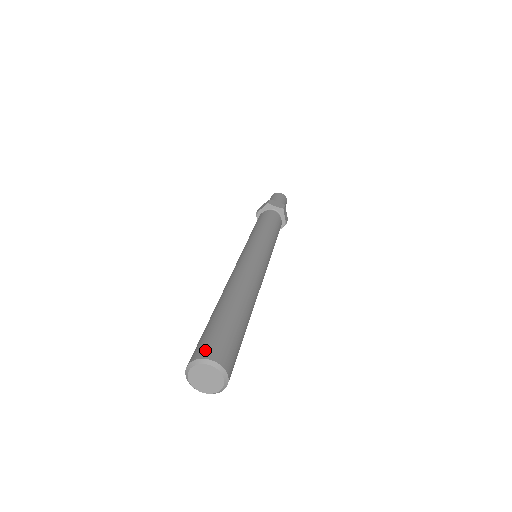
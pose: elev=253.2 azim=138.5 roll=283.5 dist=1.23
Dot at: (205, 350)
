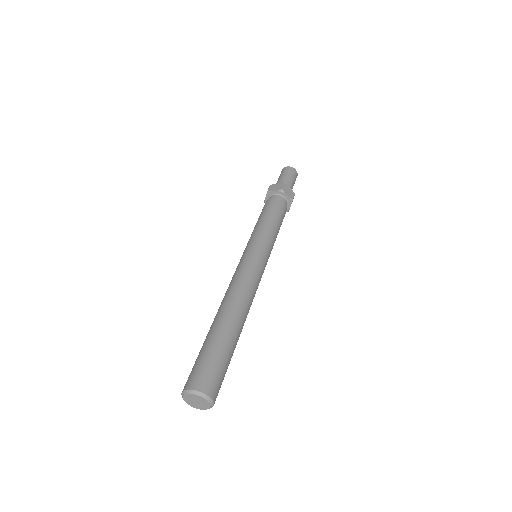
Dot at: (188, 381)
